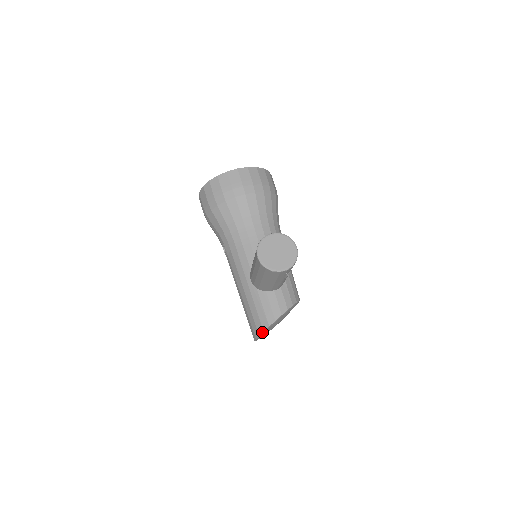
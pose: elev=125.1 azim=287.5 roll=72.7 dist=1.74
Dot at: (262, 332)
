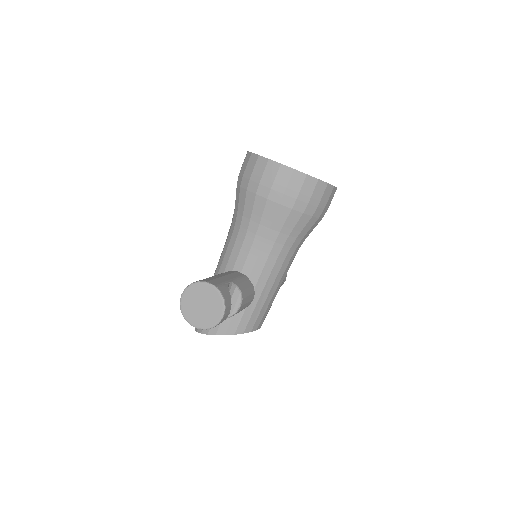
Dot at: (196, 330)
